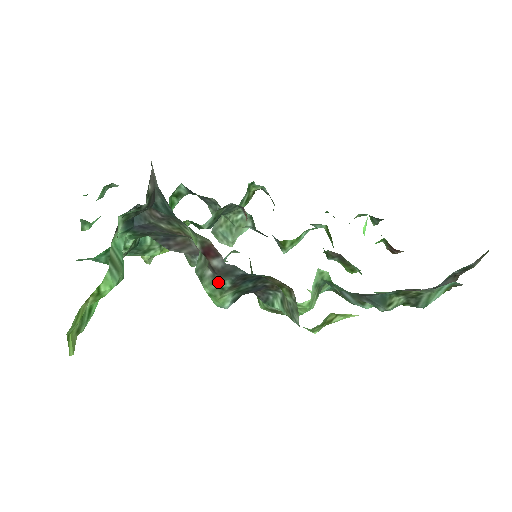
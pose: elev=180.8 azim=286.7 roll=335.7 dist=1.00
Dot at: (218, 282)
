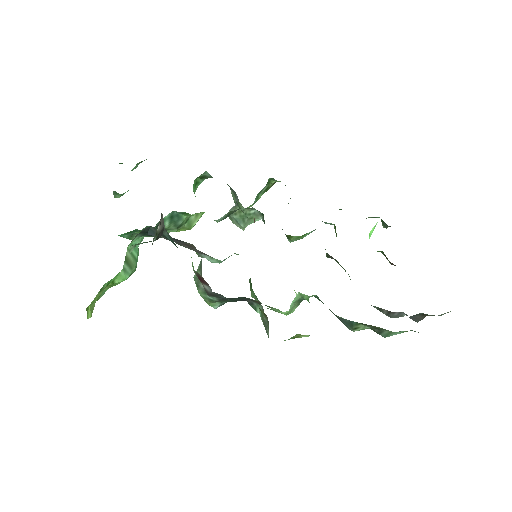
Dot at: occluded
